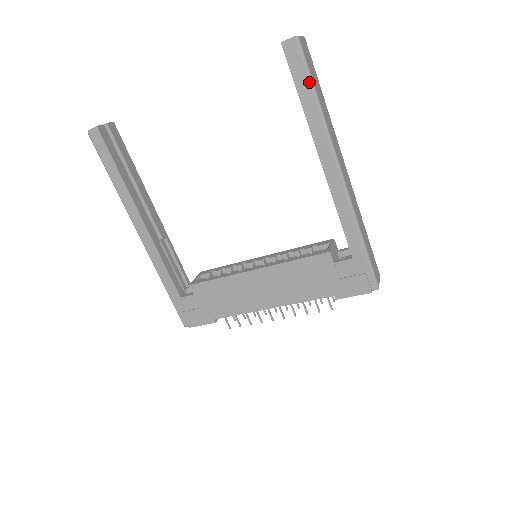
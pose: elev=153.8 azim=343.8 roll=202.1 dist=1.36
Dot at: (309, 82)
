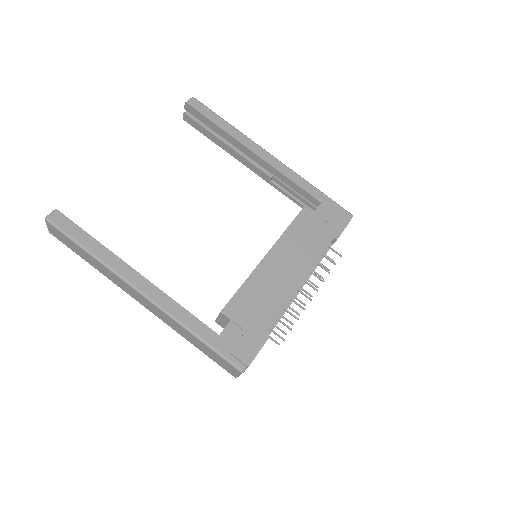
Dot at: (216, 115)
